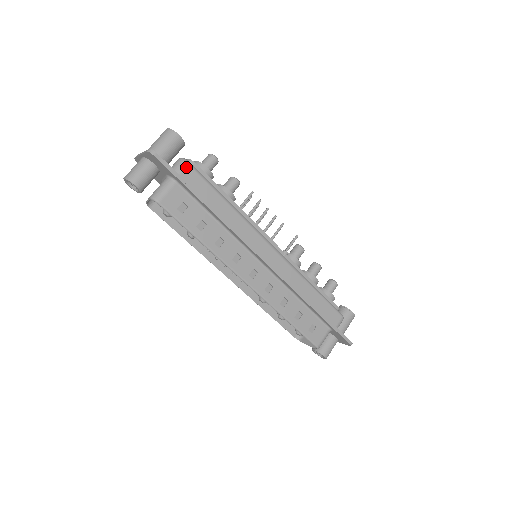
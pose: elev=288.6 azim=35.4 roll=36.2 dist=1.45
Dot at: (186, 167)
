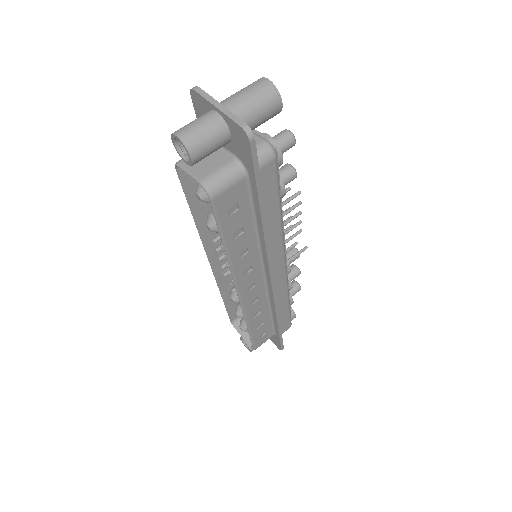
Dot at: (270, 162)
